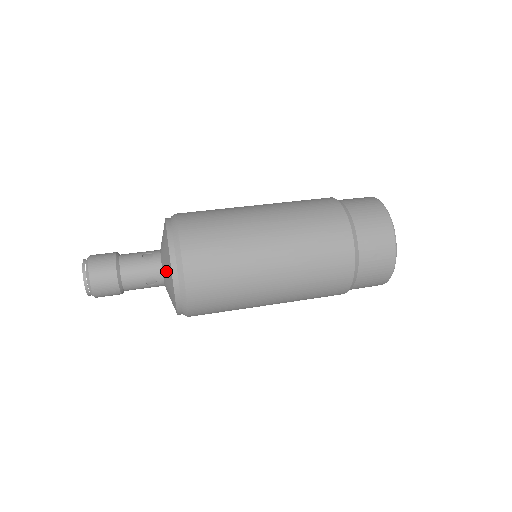
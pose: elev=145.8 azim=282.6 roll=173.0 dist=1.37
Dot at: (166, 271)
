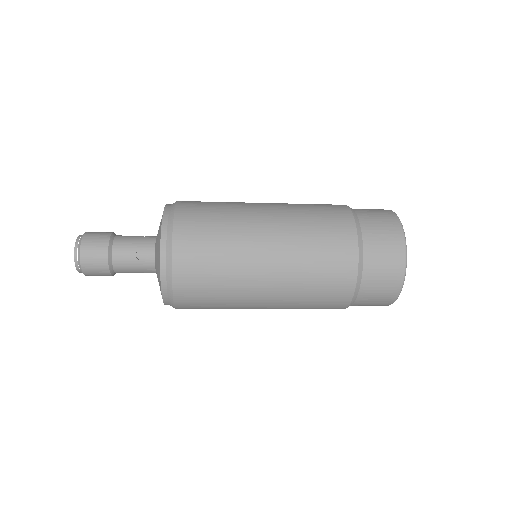
Dot at: (158, 235)
